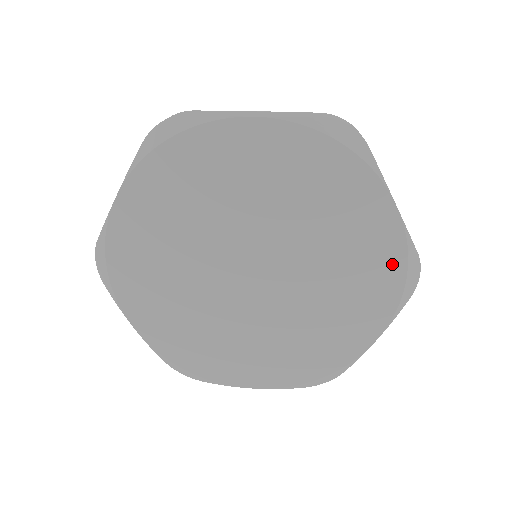
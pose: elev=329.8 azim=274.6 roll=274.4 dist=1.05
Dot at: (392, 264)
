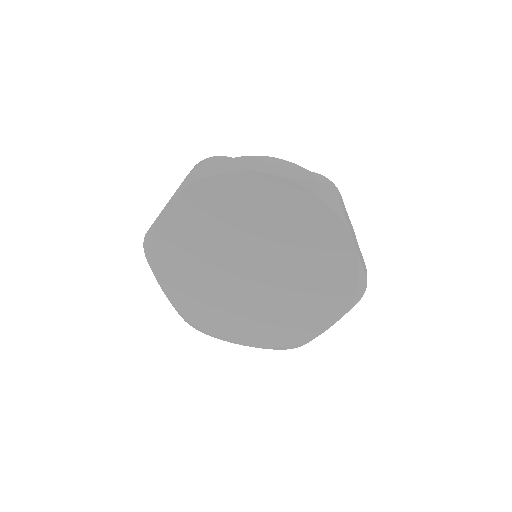
Dot at: (347, 280)
